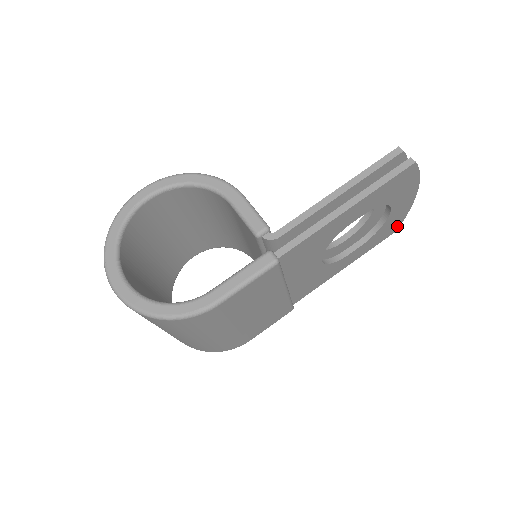
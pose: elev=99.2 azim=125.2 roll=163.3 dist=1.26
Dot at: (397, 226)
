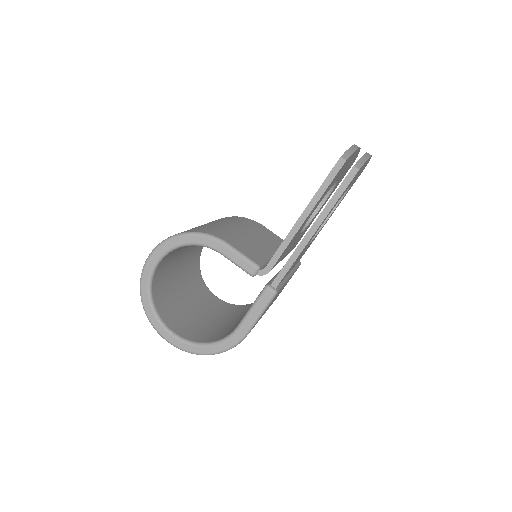
Dot at: (364, 168)
